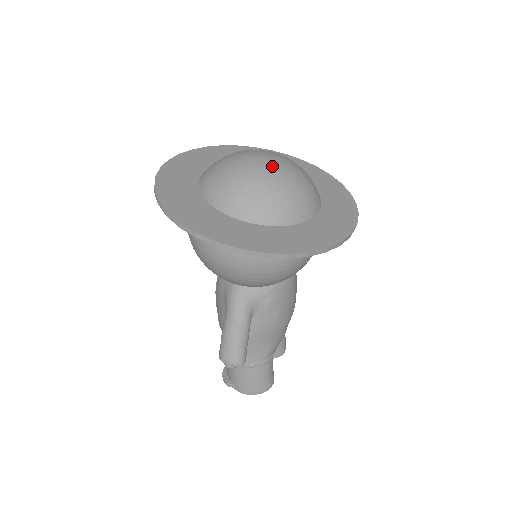
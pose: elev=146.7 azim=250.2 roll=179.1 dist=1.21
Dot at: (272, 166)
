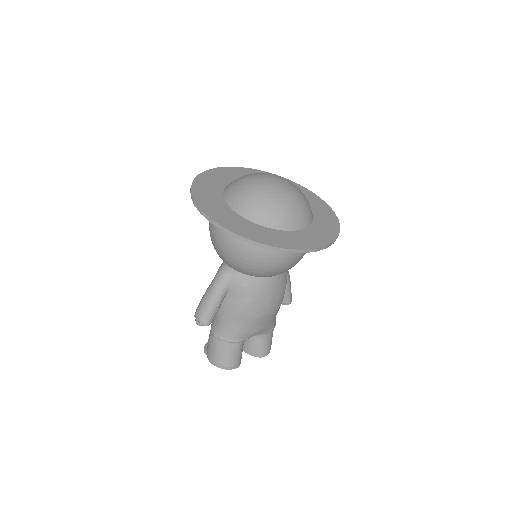
Dot at: (274, 185)
